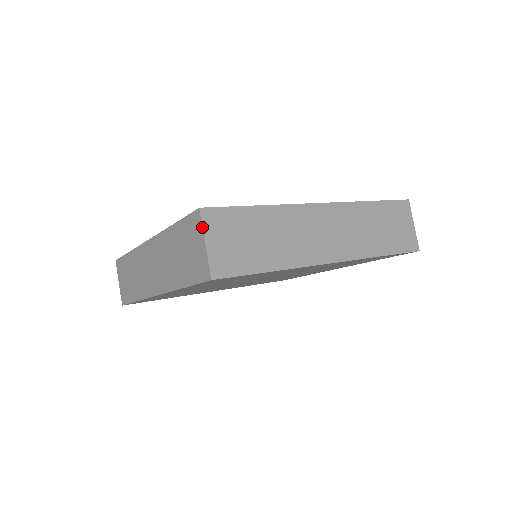
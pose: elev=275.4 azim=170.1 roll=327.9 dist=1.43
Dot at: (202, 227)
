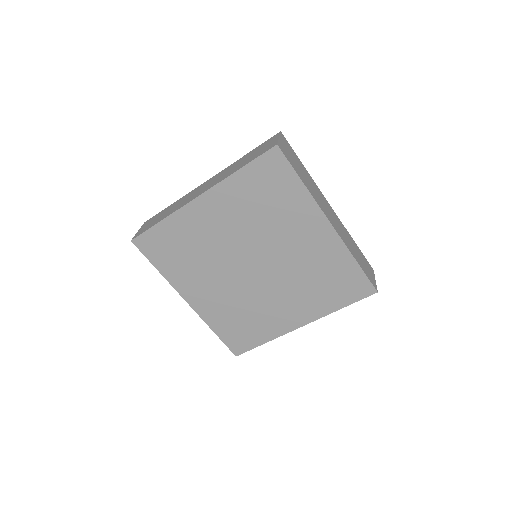
Dot at: (280, 134)
